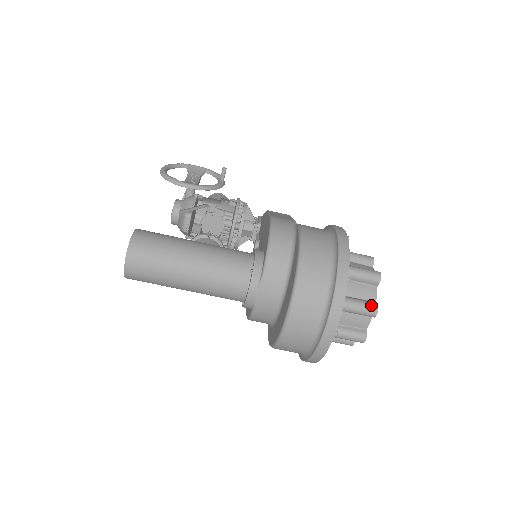
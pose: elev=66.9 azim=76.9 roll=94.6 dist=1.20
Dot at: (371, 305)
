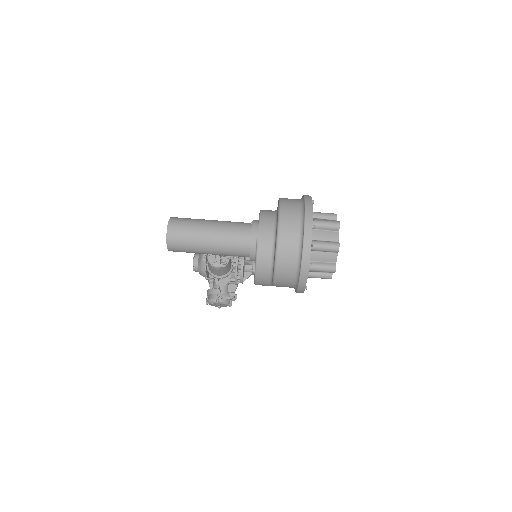
Dot at: (334, 221)
